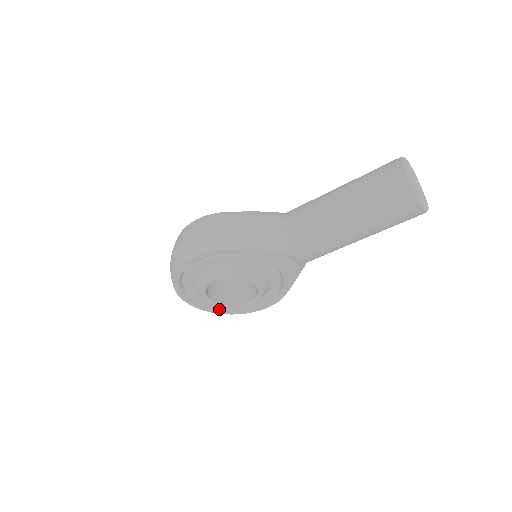
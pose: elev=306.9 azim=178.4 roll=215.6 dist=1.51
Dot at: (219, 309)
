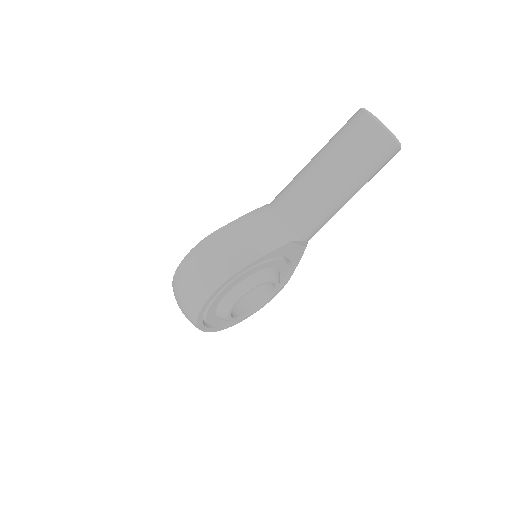
Dot at: occluded
